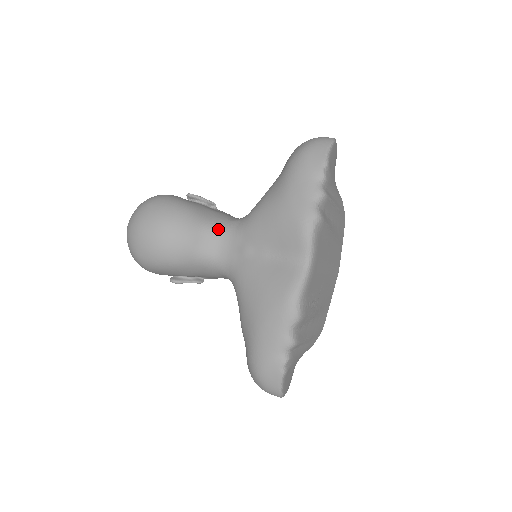
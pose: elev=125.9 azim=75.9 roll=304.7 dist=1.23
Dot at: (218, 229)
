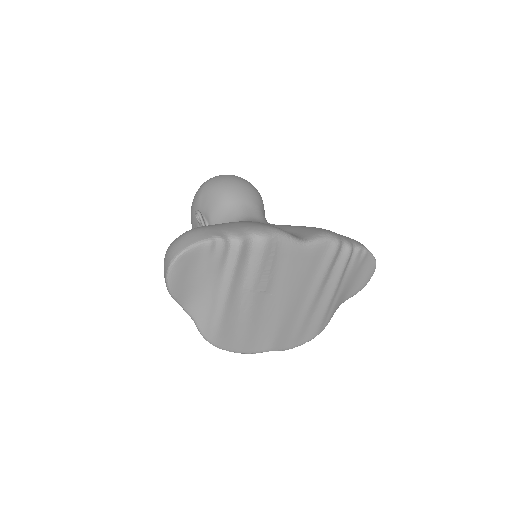
Dot at: (264, 218)
